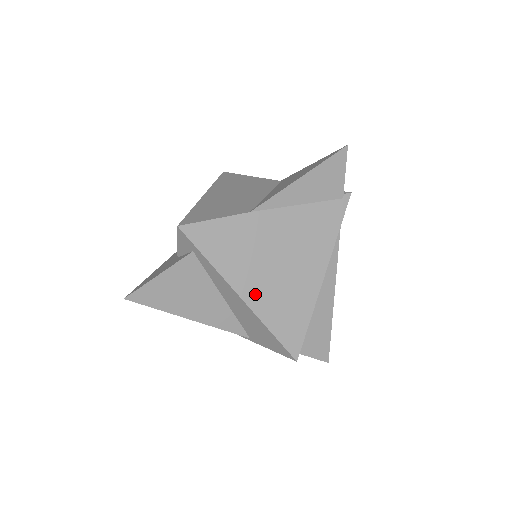
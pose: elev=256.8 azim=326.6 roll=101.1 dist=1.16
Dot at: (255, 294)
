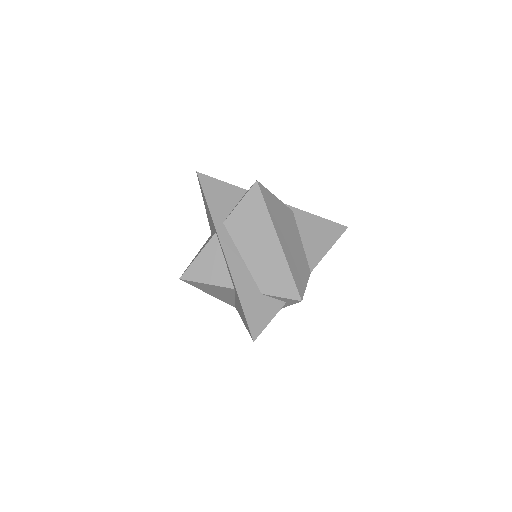
Dot at: occluded
